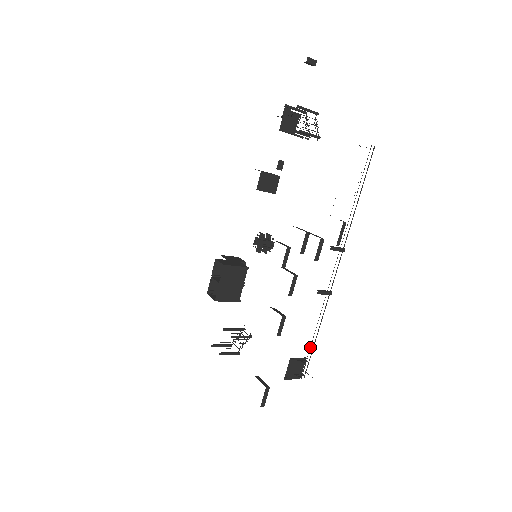
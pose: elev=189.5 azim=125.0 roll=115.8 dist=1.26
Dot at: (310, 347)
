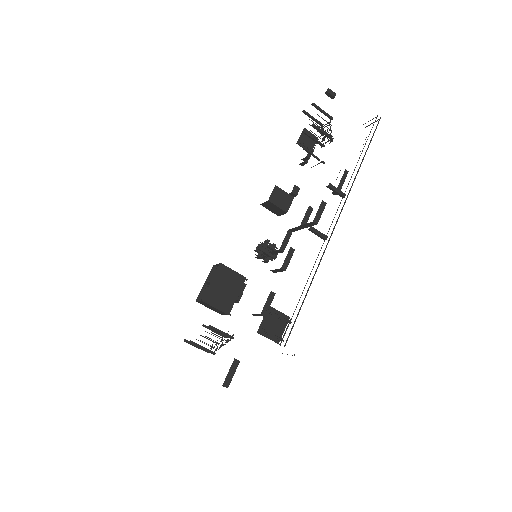
Dot at: (296, 307)
